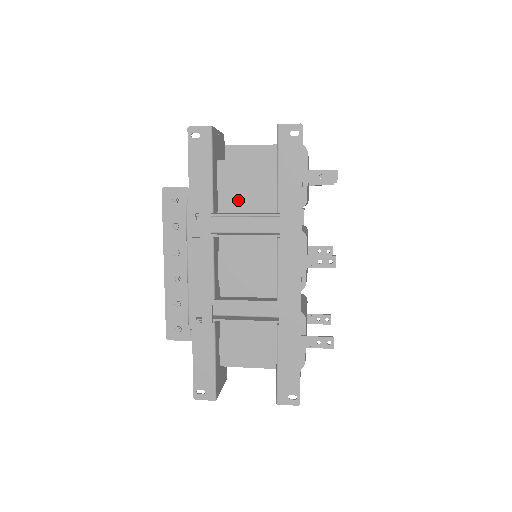
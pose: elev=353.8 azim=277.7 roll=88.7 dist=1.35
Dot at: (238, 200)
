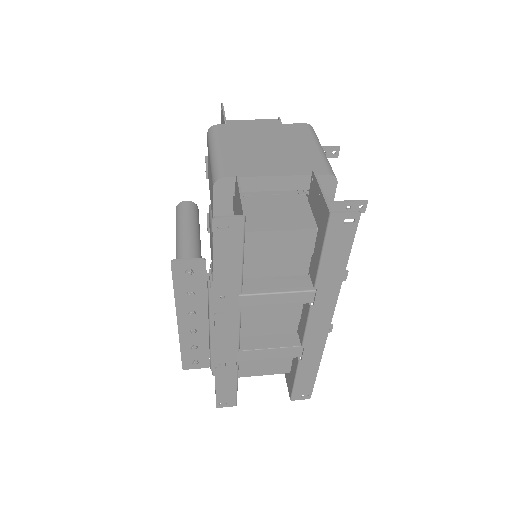
Dot at: (265, 266)
